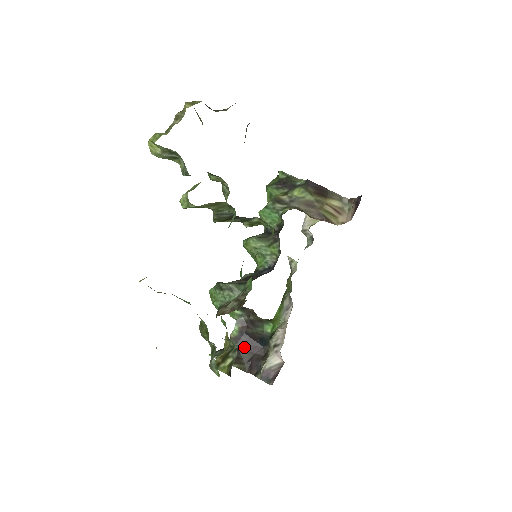
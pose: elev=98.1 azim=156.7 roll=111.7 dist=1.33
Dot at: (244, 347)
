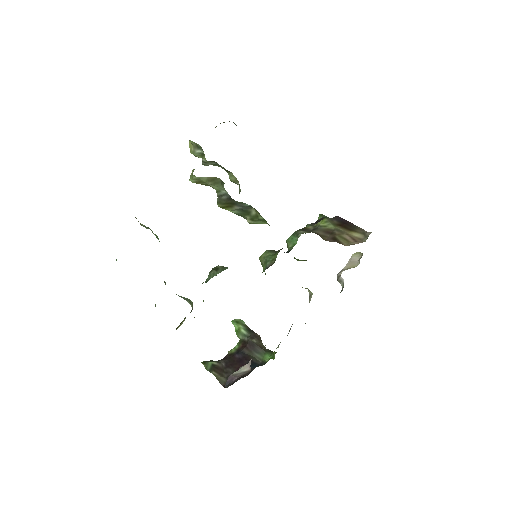
Dot at: (234, 364)
